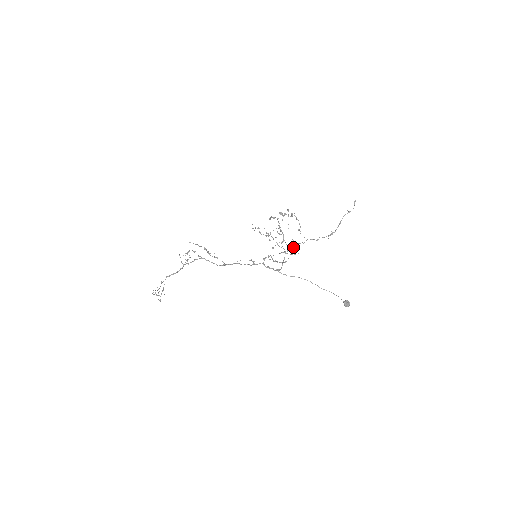
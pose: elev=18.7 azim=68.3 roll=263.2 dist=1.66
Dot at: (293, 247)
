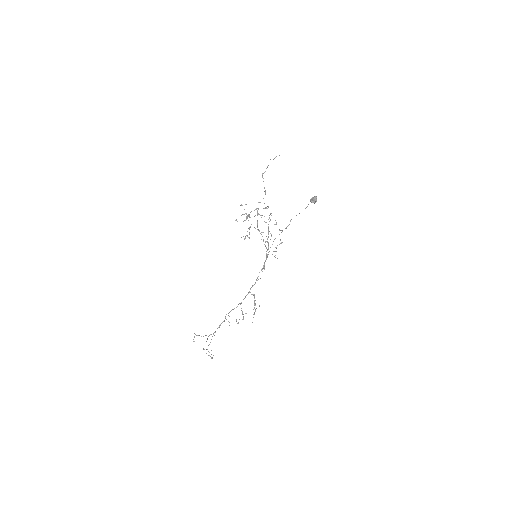
Dot at: occluded
